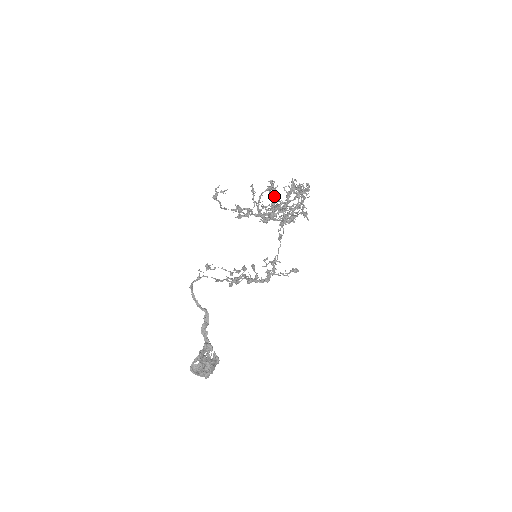
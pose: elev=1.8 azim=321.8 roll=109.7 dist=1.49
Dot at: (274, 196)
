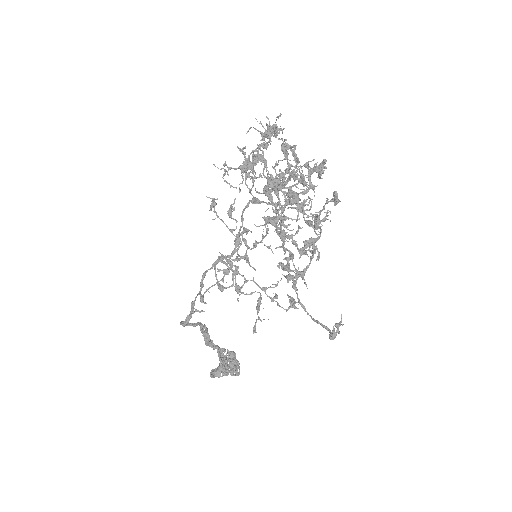
Dot at: (317, 224)
